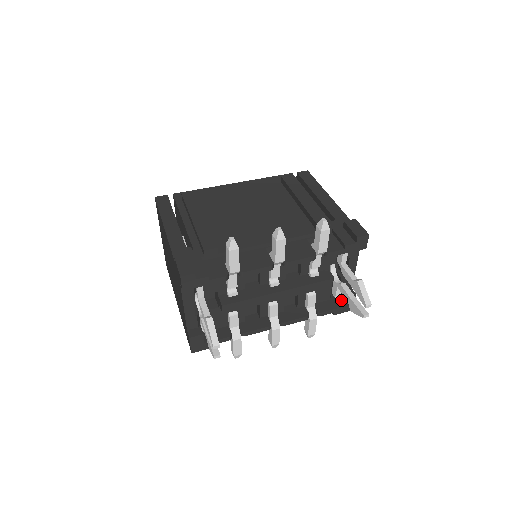
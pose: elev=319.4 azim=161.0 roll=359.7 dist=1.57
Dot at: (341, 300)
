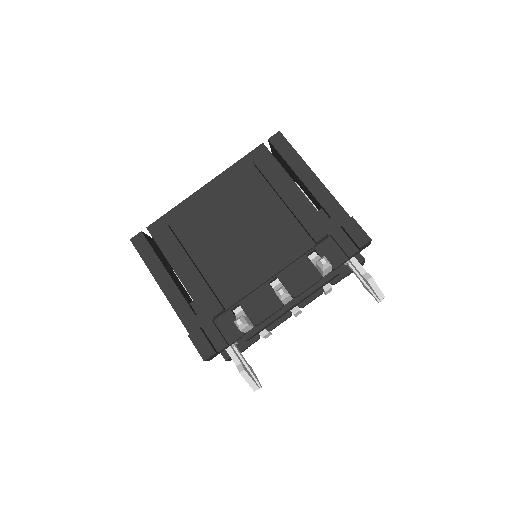
Dot at: occluded
